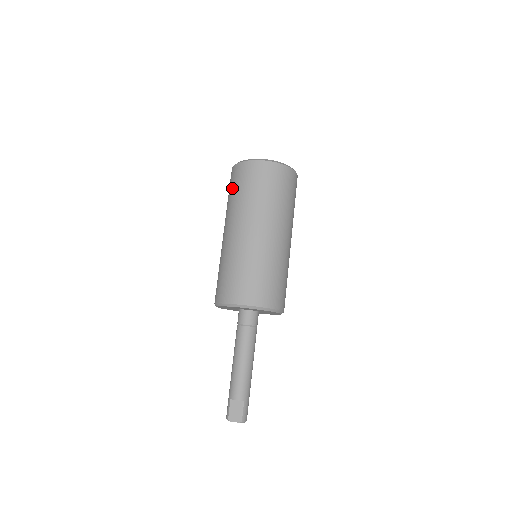
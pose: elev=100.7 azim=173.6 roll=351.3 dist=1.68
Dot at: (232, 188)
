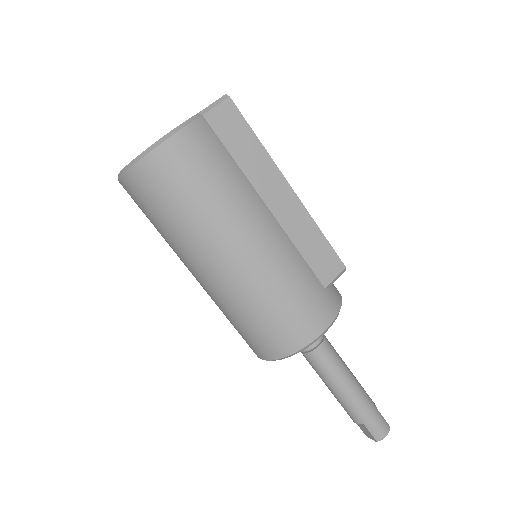
Dot at: occluded
